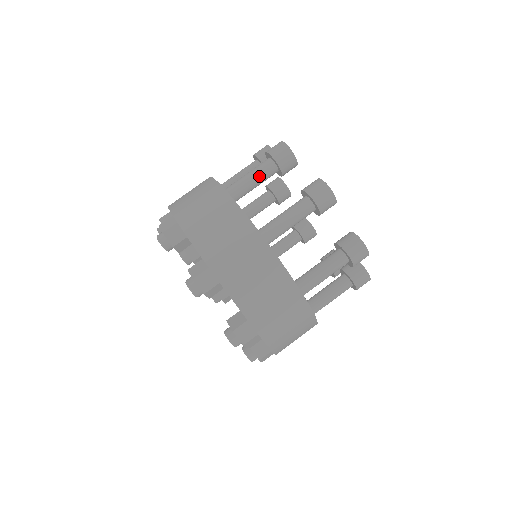
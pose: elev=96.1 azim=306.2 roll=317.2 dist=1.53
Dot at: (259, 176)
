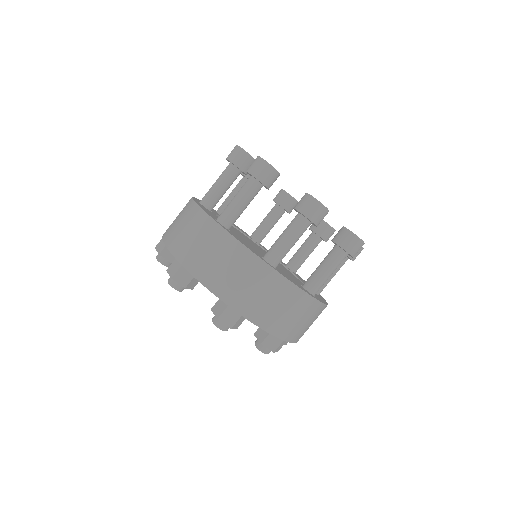
Dot at: (298, 239)
